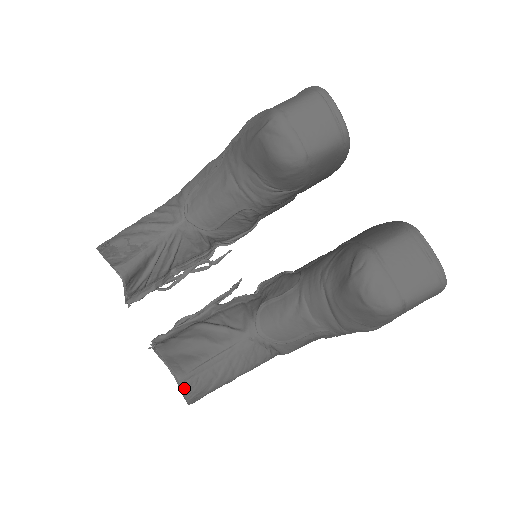
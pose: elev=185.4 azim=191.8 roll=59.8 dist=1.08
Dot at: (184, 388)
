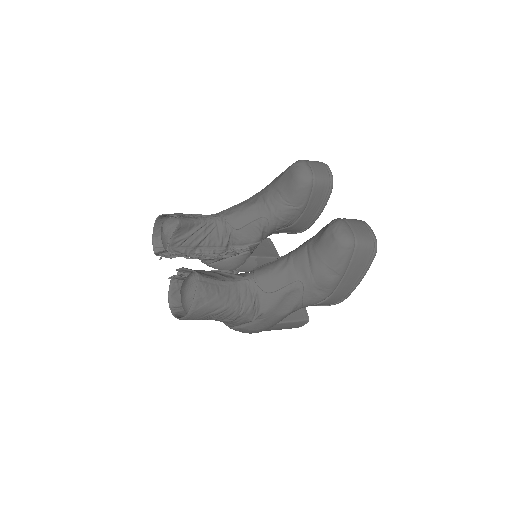
Dot at: (199, 284)
